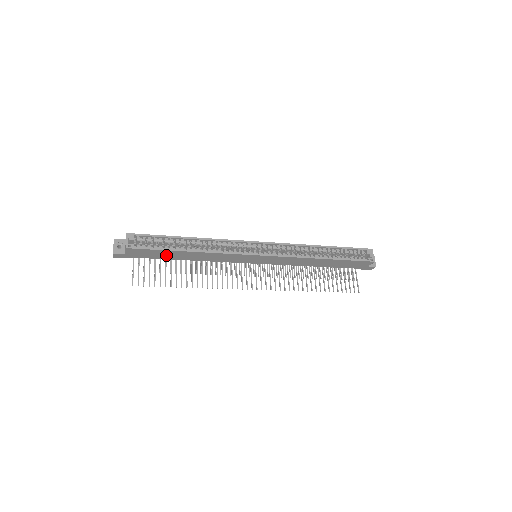
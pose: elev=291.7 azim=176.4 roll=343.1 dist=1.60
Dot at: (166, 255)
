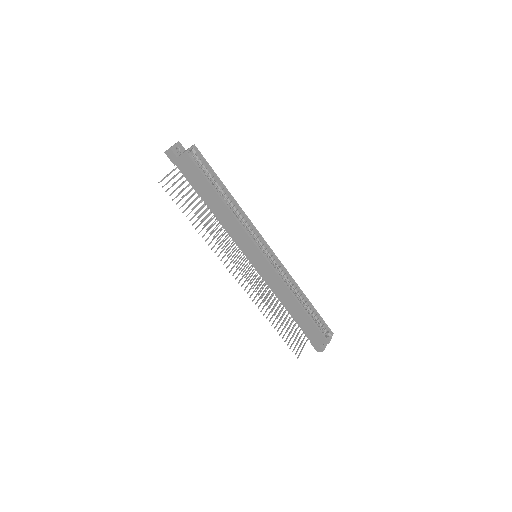
Dot at: (202, 188)
